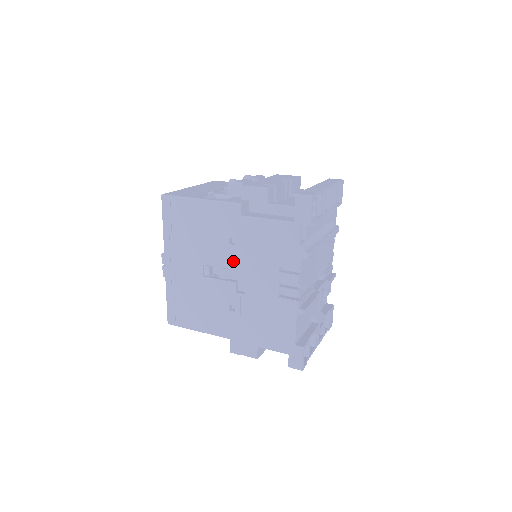
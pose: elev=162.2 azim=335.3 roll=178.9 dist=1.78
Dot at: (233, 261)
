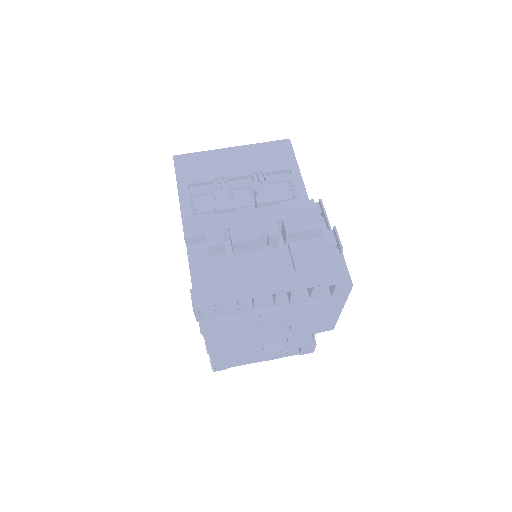
Dot at: occluded
